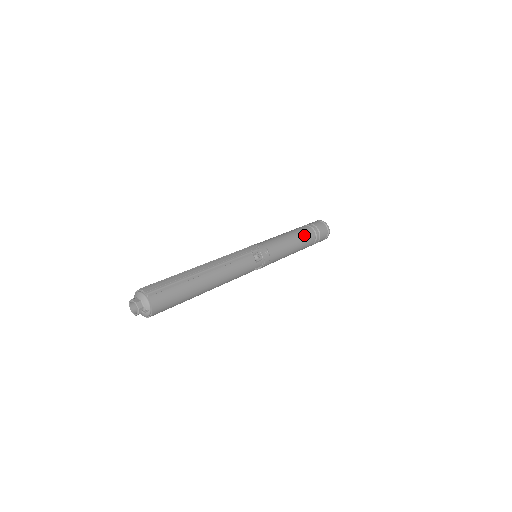
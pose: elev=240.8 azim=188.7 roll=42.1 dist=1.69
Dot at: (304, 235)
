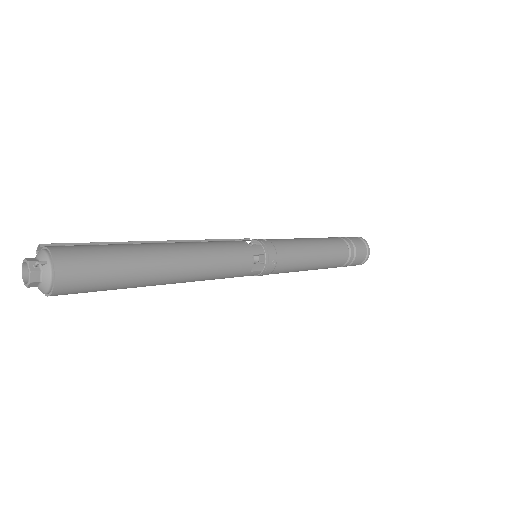
Dot at: (323, 238)
